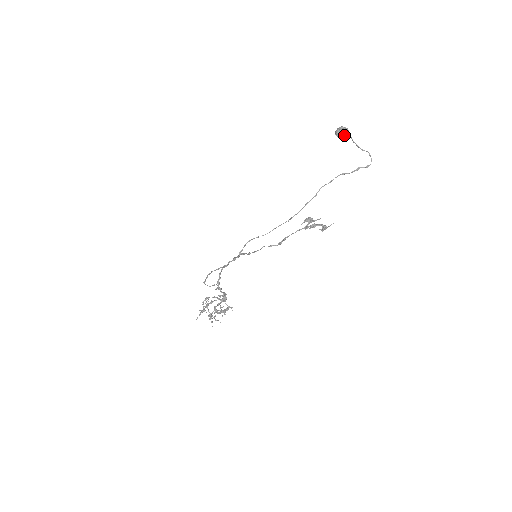
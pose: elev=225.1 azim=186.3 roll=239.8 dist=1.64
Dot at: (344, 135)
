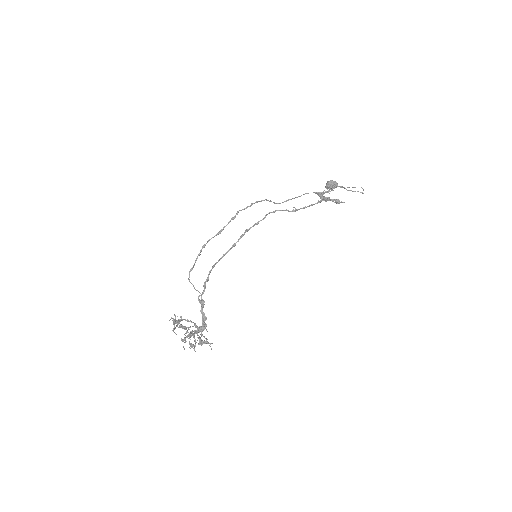
Dot at: (334, 185)
